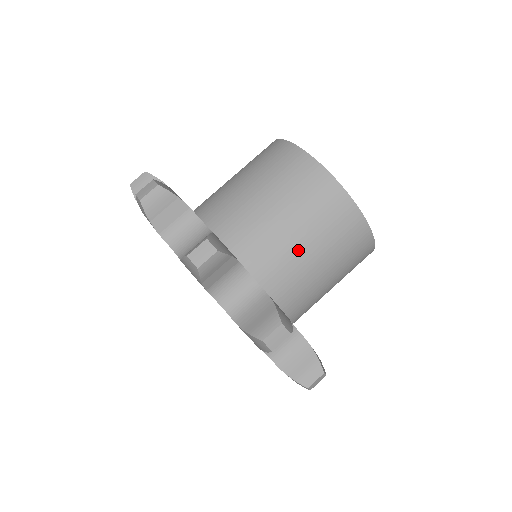
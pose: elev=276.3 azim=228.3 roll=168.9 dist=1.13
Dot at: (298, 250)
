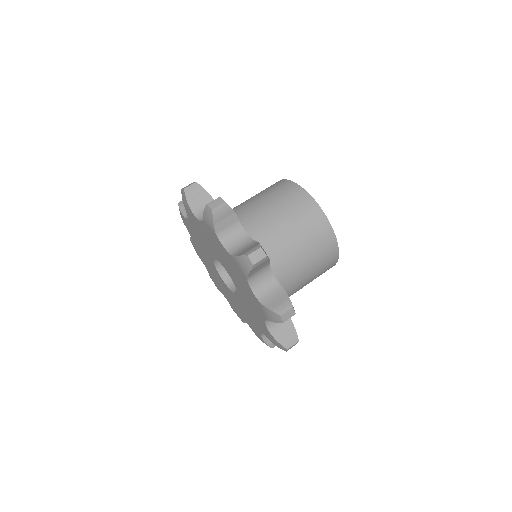
Dot at: (298, 260)
